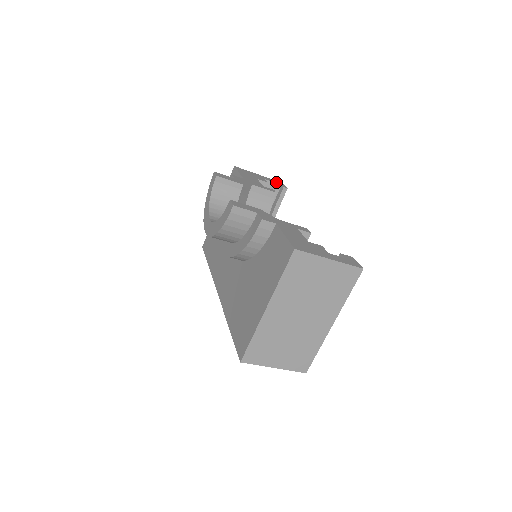
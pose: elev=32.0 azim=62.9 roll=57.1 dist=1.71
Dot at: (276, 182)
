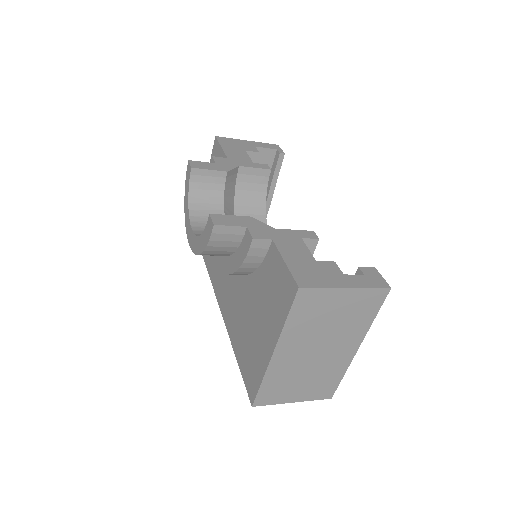
Dot at: (270, 147)
